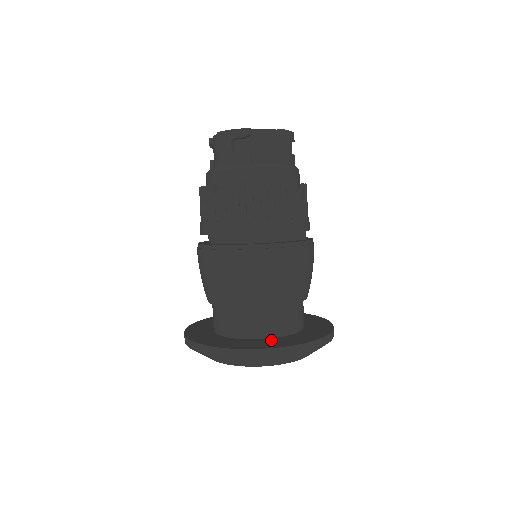
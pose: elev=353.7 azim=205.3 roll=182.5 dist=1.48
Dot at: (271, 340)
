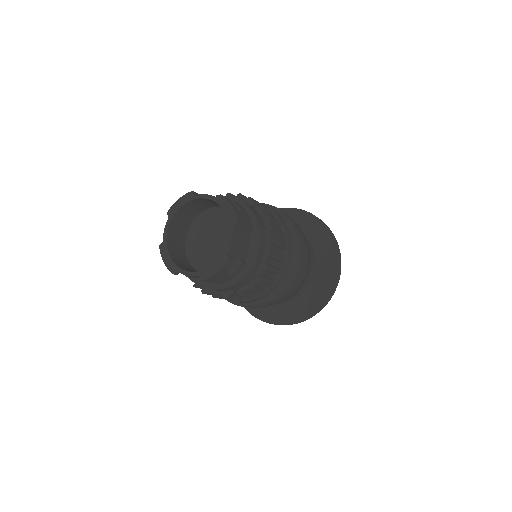
Dot at: (319, 278)
